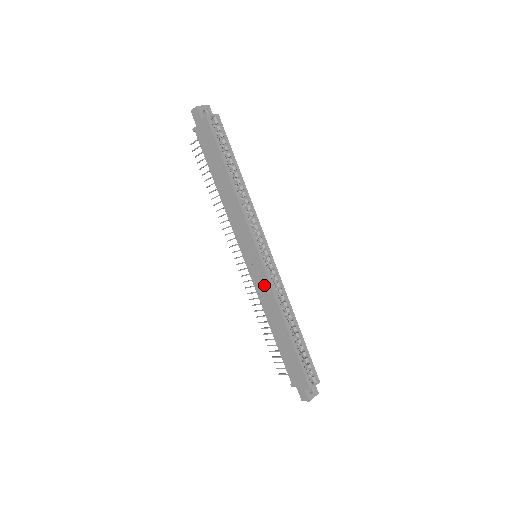
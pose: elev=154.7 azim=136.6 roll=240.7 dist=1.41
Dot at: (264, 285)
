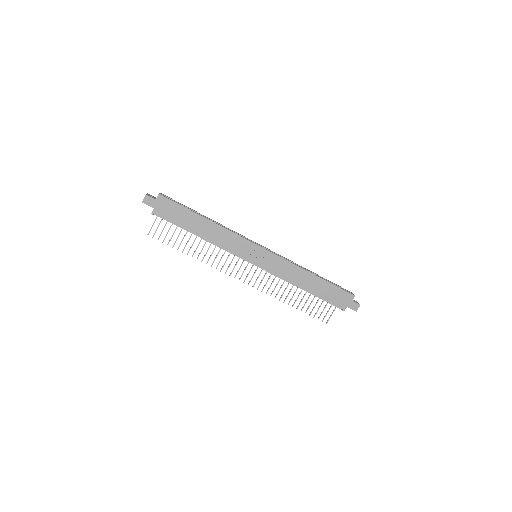
Dot at: (279, 264)
